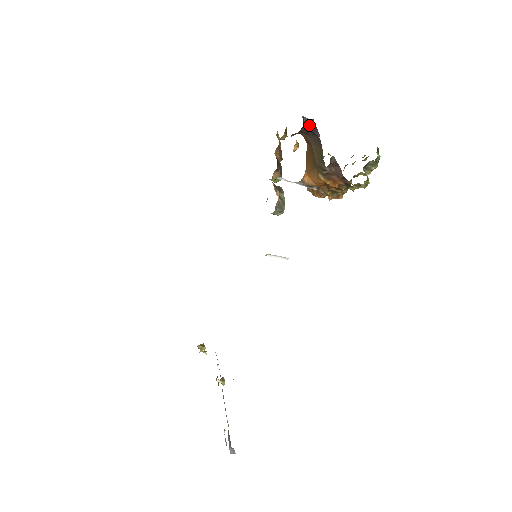
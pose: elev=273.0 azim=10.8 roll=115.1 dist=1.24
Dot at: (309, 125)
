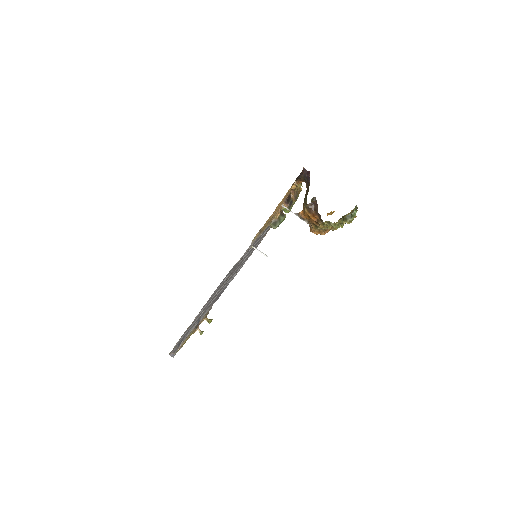
Dot at: (307, 175)
